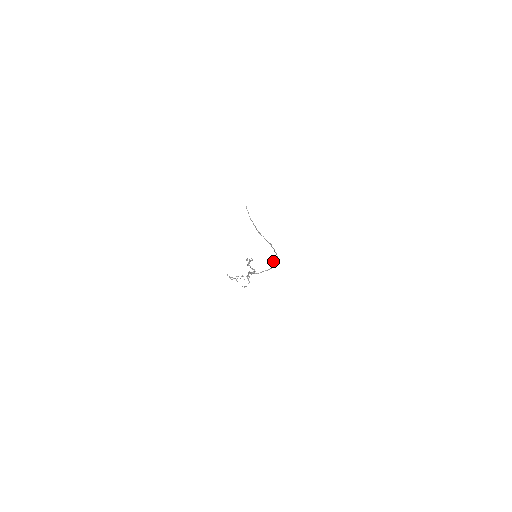
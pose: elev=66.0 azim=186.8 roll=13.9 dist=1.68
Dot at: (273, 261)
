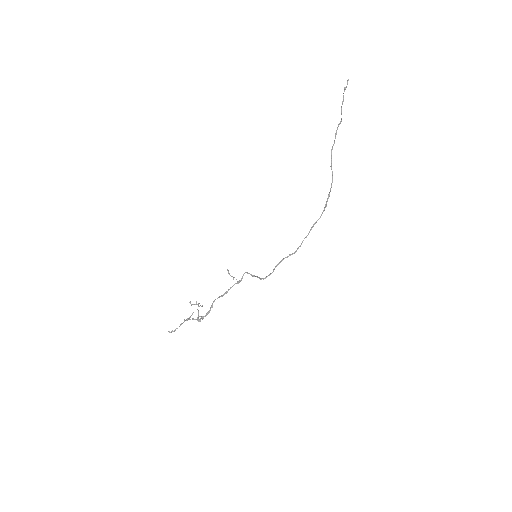
Dot at: (284, 258)
